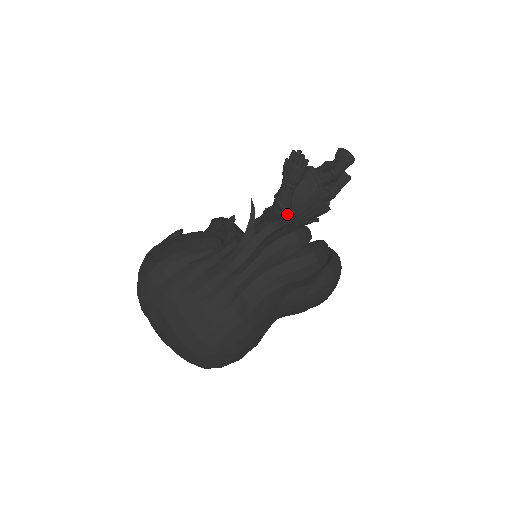
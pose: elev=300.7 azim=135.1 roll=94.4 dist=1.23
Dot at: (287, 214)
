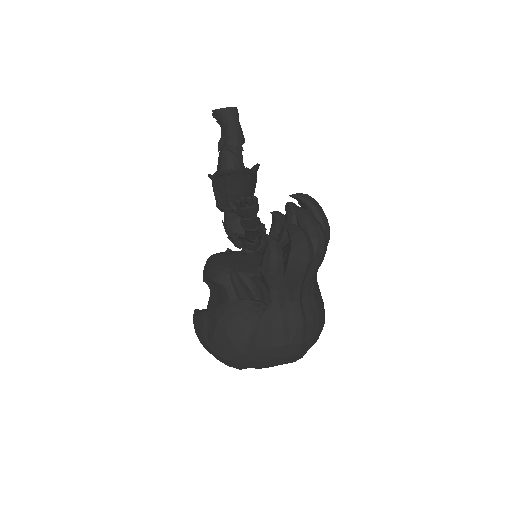
Dot at: occluded
